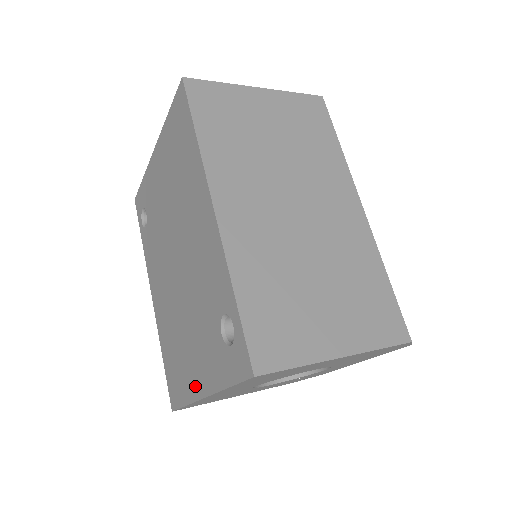
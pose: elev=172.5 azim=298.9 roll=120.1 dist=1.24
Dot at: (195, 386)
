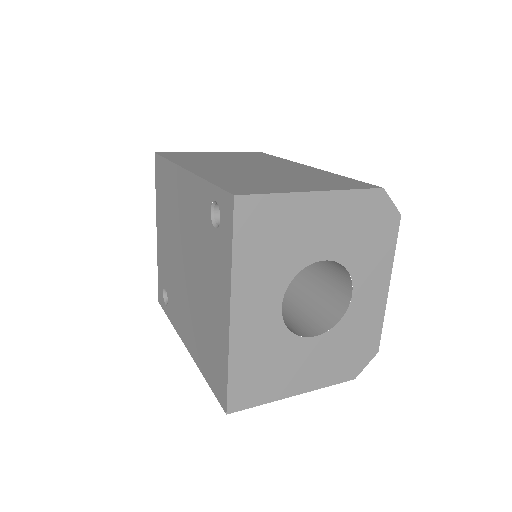
Dot at: (223, 325)
